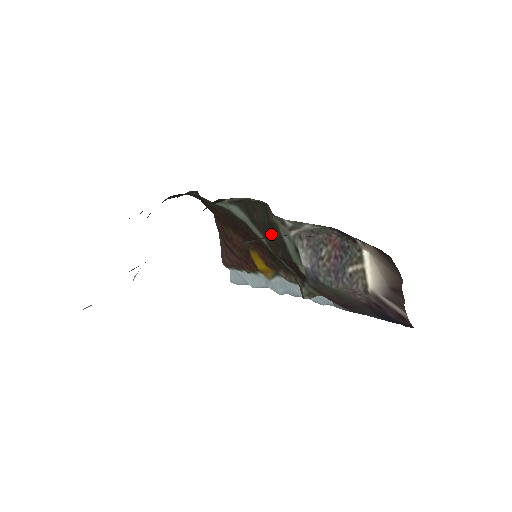
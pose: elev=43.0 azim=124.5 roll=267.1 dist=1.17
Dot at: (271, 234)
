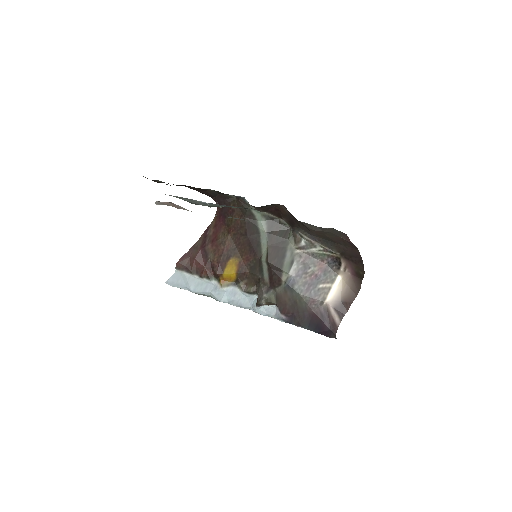
Dot at: (277, 247)
